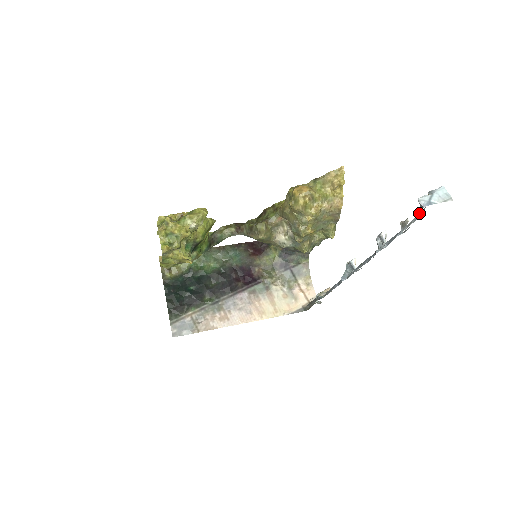
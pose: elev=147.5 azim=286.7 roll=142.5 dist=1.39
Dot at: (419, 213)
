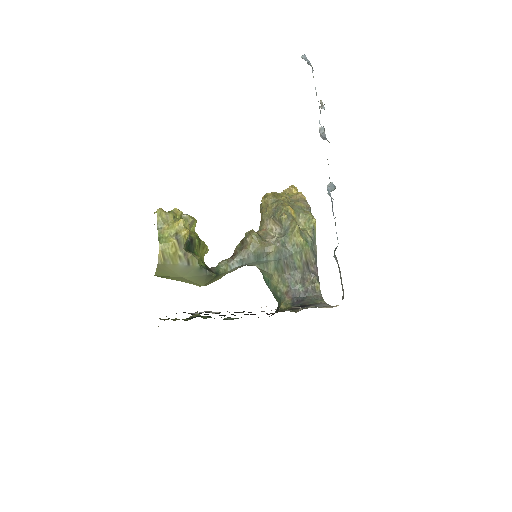
Dot at: occluded
